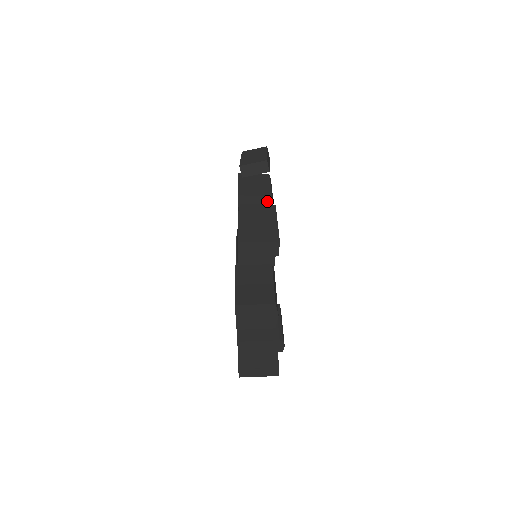
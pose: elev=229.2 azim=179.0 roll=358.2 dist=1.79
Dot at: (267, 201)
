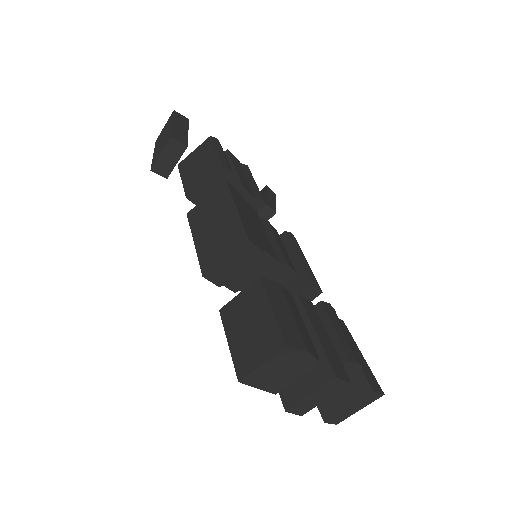
Dot at: (223, 176)
